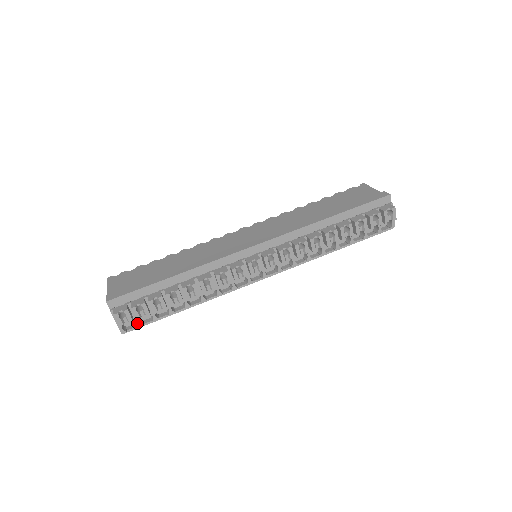
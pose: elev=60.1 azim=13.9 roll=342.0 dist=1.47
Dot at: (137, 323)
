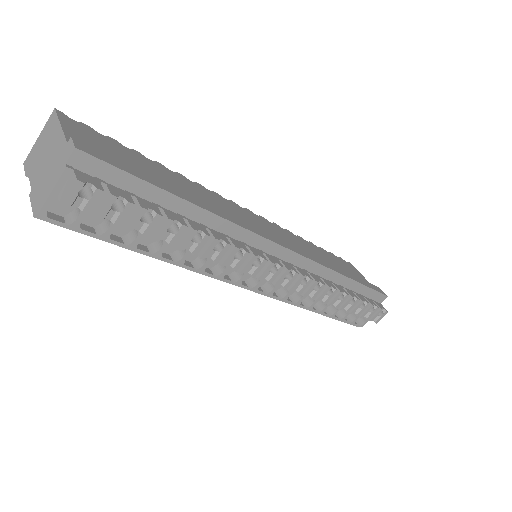
Dot at: (77, 220)
